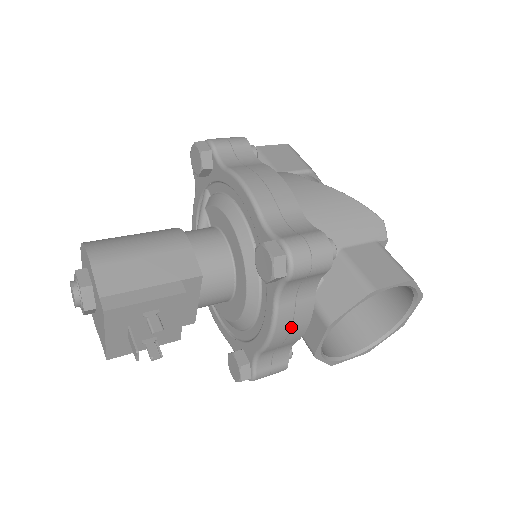
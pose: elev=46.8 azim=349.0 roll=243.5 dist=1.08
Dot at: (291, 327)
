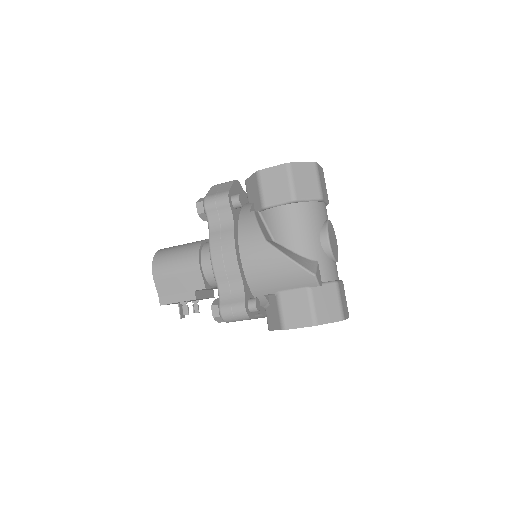
Dot at: (256, 318)
